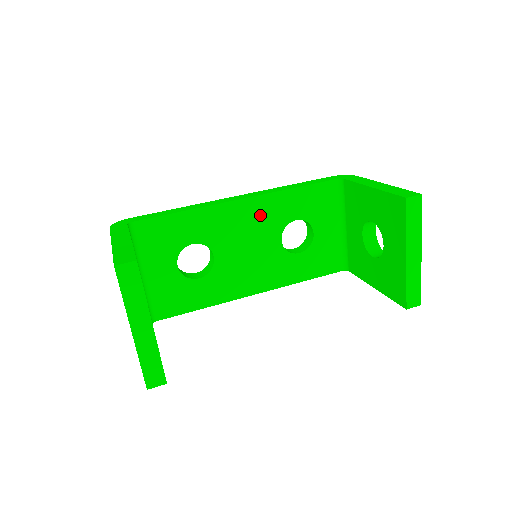
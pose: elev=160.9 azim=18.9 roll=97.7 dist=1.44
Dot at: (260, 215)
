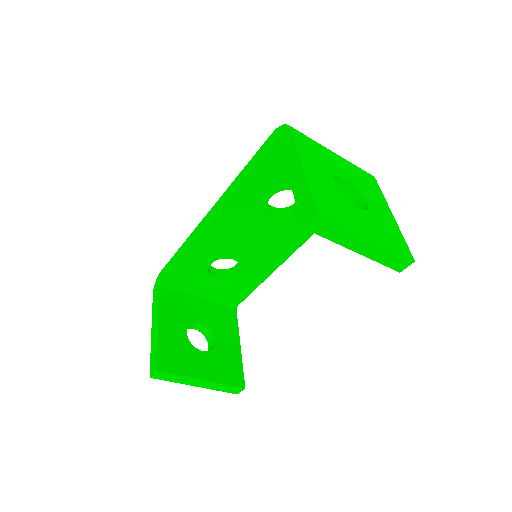
Dot at: (237, 218)
